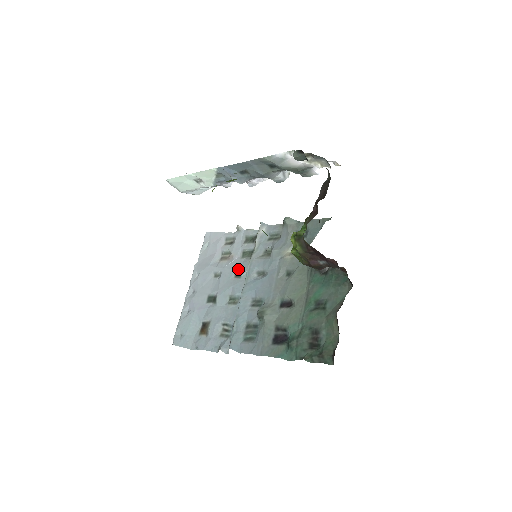
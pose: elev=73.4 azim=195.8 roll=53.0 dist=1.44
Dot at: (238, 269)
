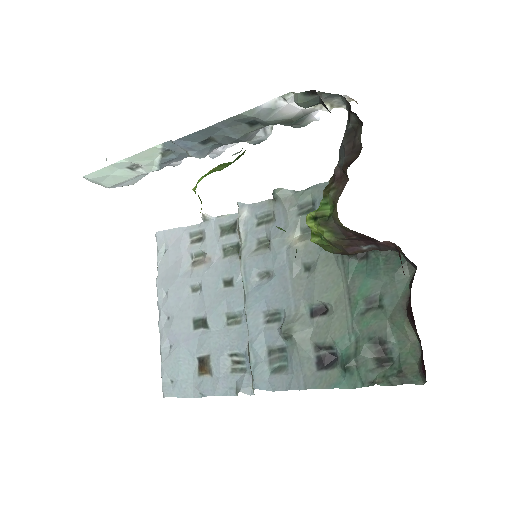
Dot at: (225, 275)
